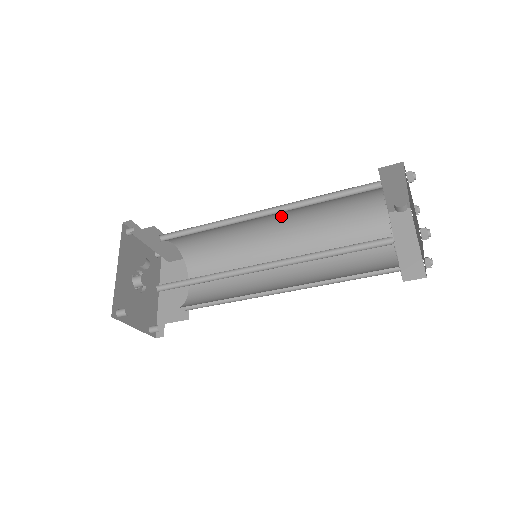
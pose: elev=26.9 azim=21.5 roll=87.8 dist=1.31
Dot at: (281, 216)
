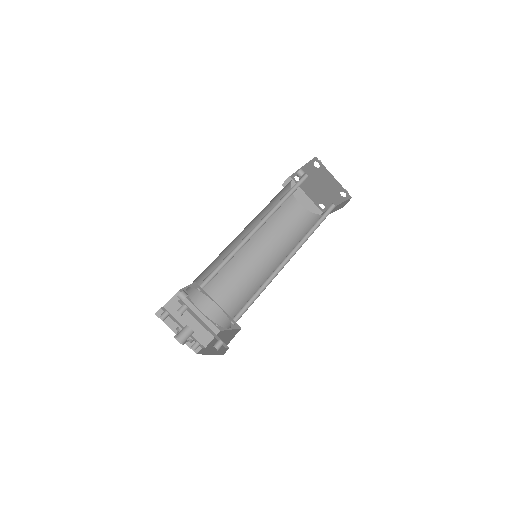
Dot at: (257, 245)
